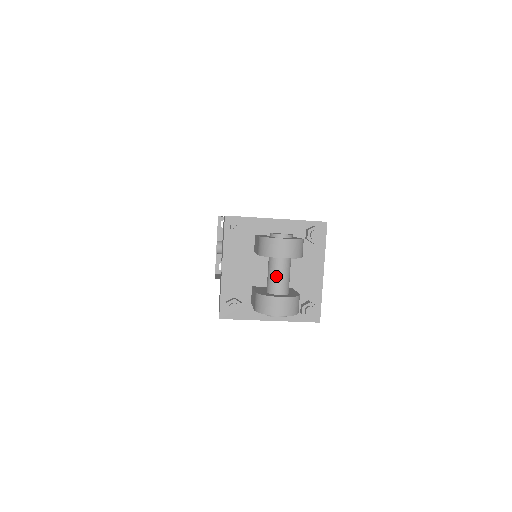
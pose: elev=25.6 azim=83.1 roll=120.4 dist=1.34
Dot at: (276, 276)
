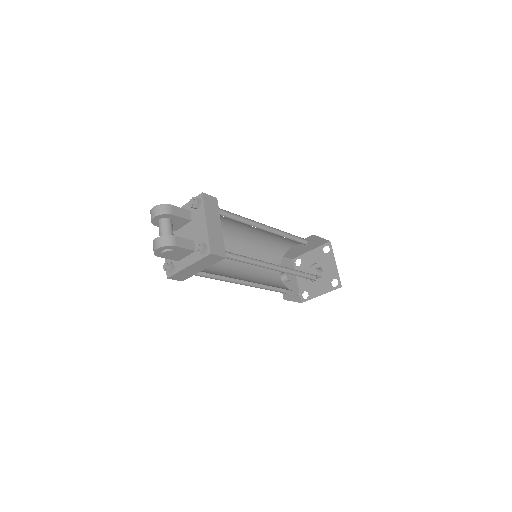
Dot at: (159, 231)
